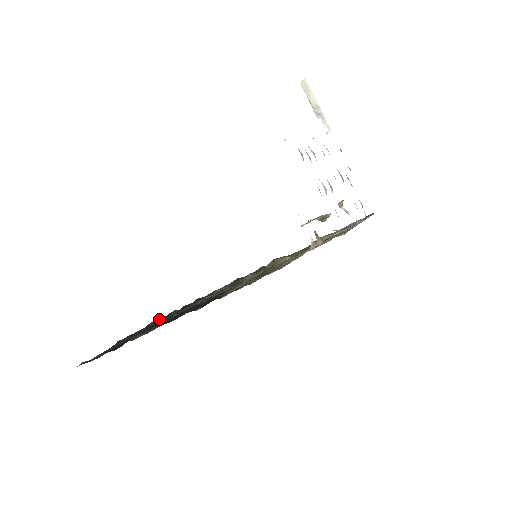
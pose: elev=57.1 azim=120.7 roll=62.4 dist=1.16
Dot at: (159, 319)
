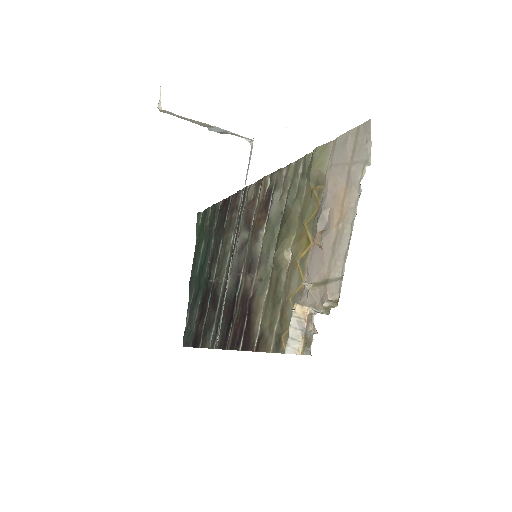
Dot at: (200, 216)
